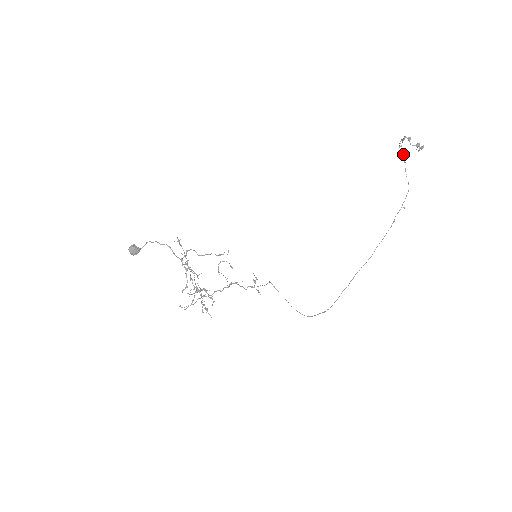
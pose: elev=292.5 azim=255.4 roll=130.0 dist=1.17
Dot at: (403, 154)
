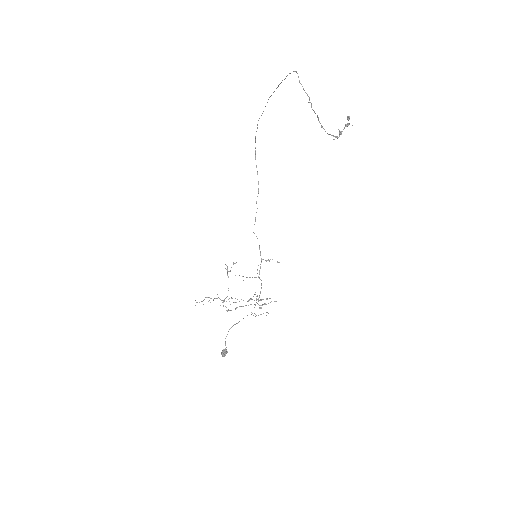
Dot at: occluded
